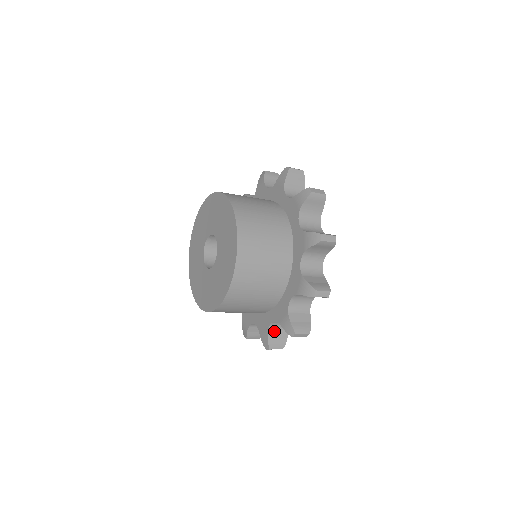
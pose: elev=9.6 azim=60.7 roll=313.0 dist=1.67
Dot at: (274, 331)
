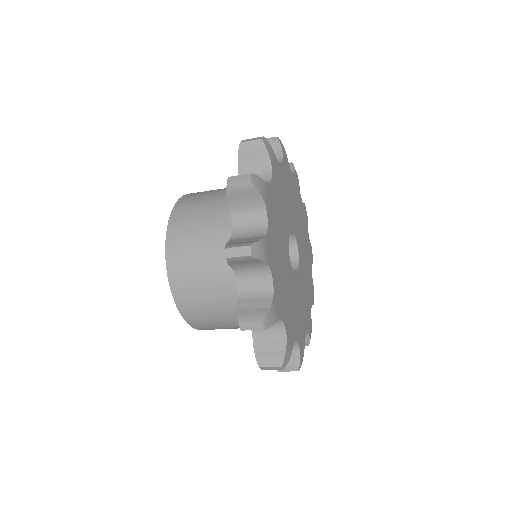
Dot at: (262, 340)
